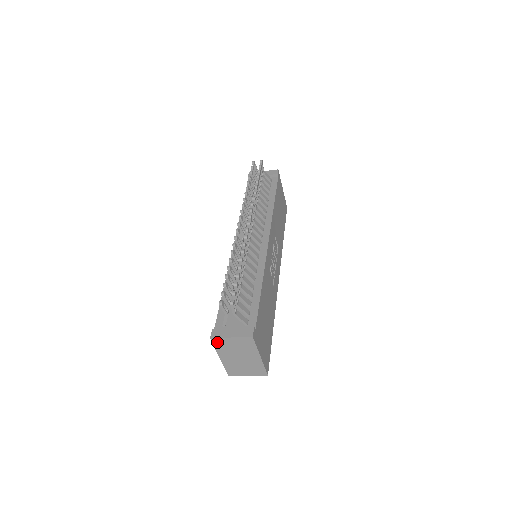
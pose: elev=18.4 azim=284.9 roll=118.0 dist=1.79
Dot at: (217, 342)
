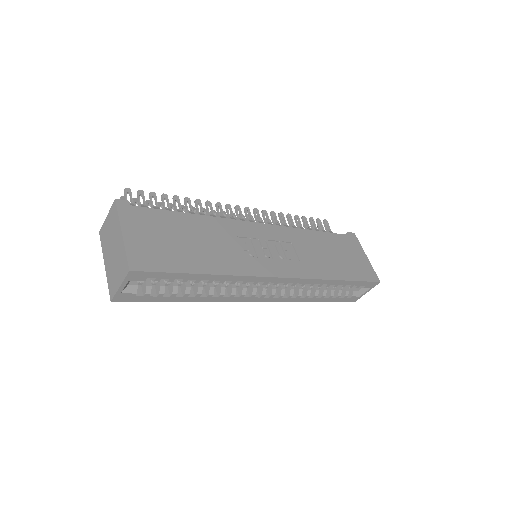
Dot at: (102, 235)
